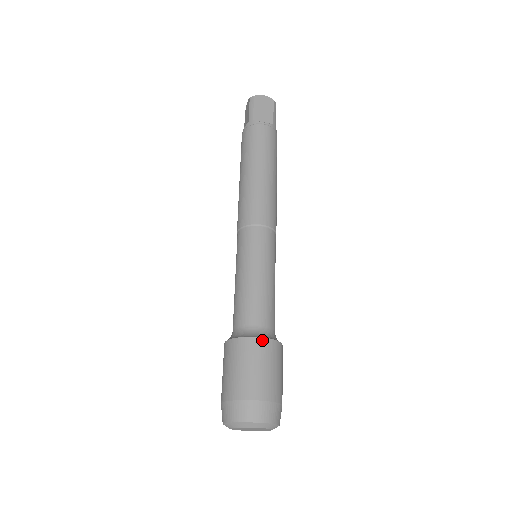
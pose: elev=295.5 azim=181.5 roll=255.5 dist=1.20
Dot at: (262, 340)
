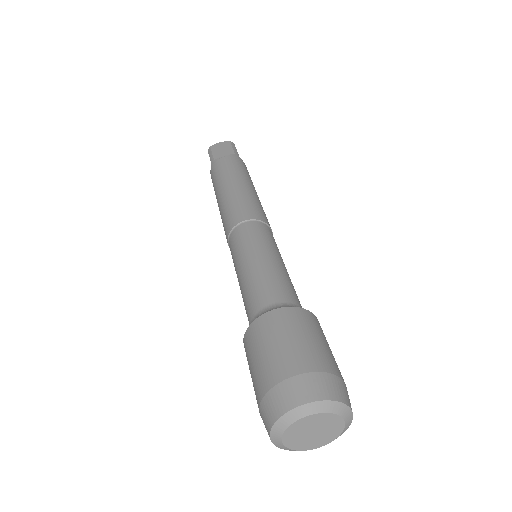
Dot at: (278, 311)
